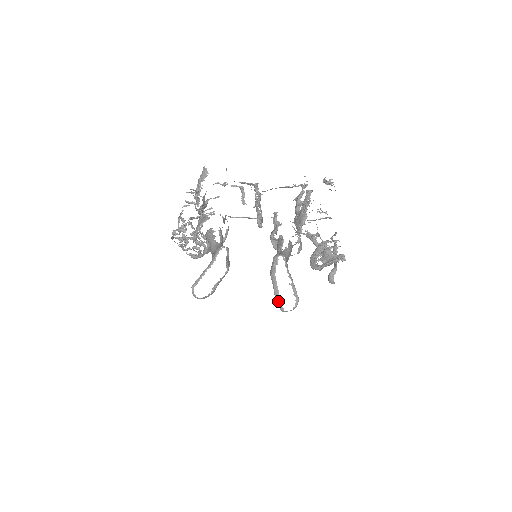
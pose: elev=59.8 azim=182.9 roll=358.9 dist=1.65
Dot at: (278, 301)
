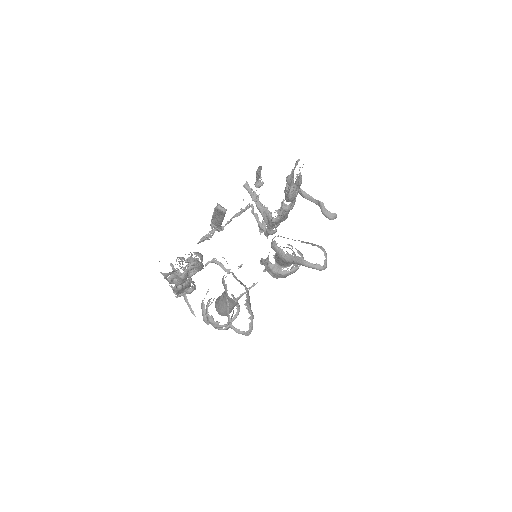
Dot at: (307, 262)
